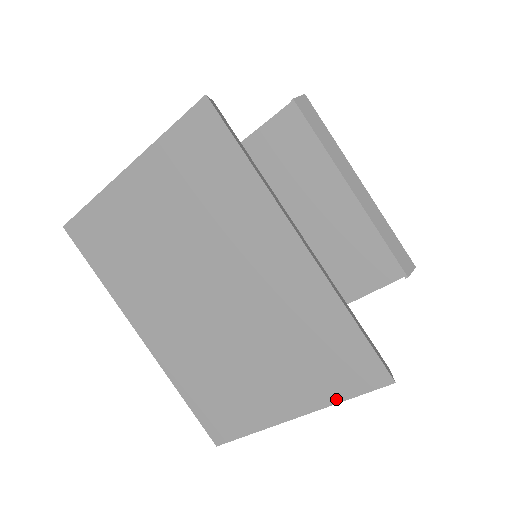
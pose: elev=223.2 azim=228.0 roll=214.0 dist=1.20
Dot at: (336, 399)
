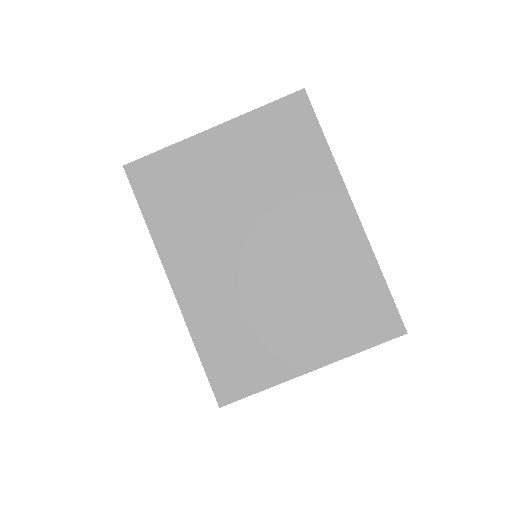
Dot at: (355, 350)
